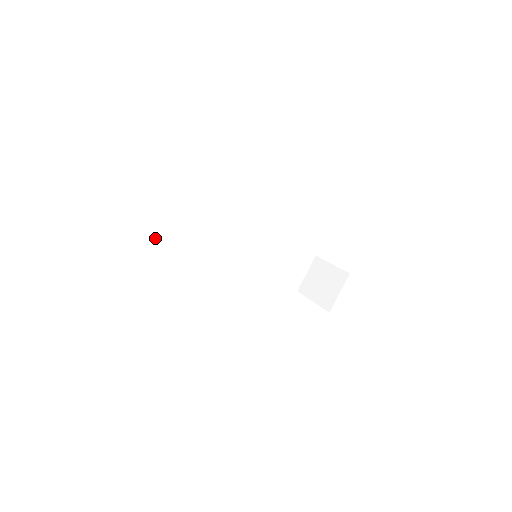
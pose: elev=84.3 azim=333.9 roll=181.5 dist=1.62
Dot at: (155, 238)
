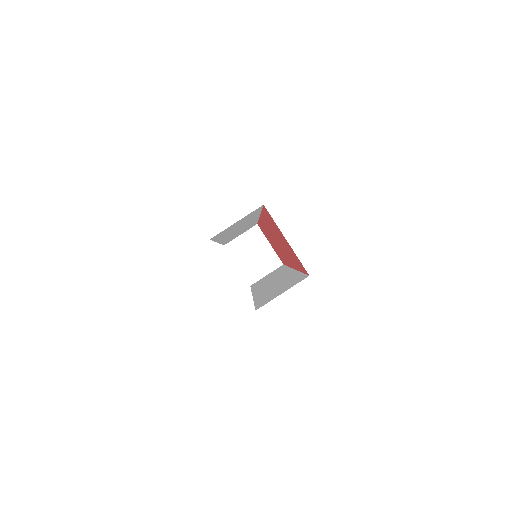
Dot at: (211, 239)
